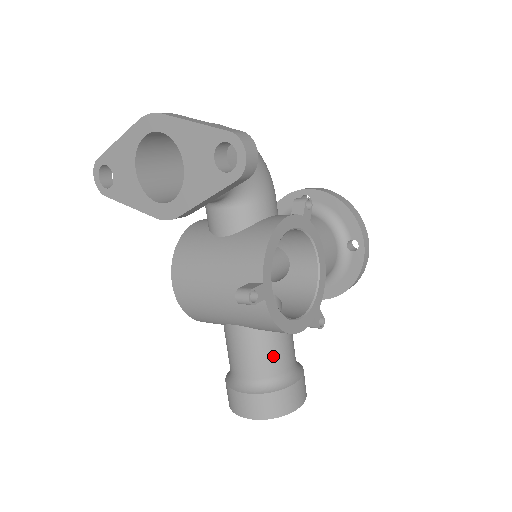
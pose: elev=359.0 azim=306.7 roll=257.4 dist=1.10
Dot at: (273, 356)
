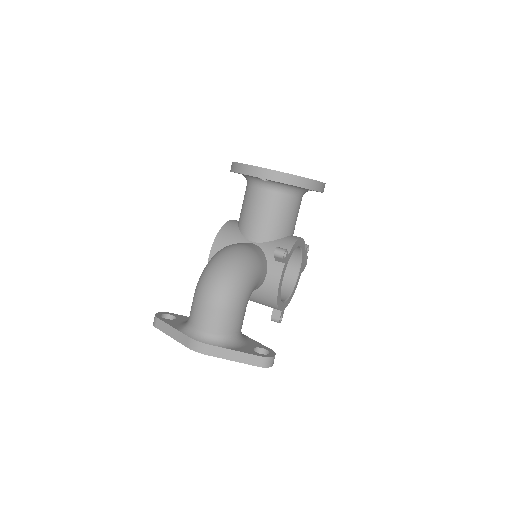
Dot at: occluded
